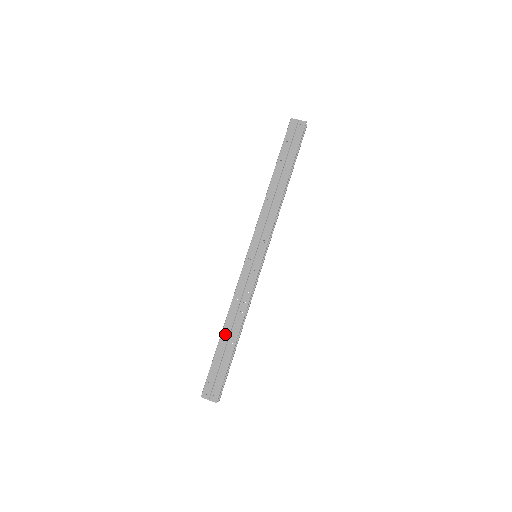
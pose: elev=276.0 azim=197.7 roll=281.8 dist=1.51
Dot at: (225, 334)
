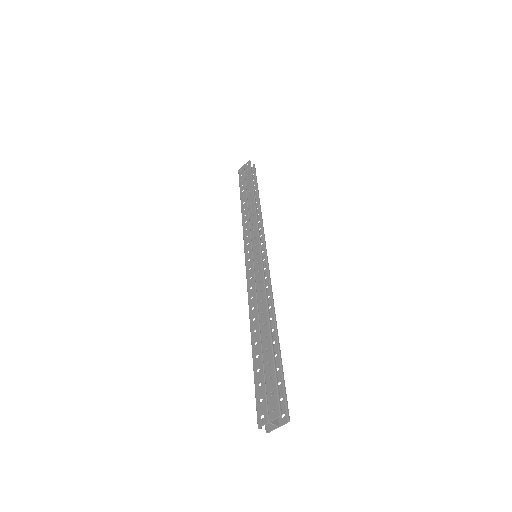
Dot at: (255, 335)
